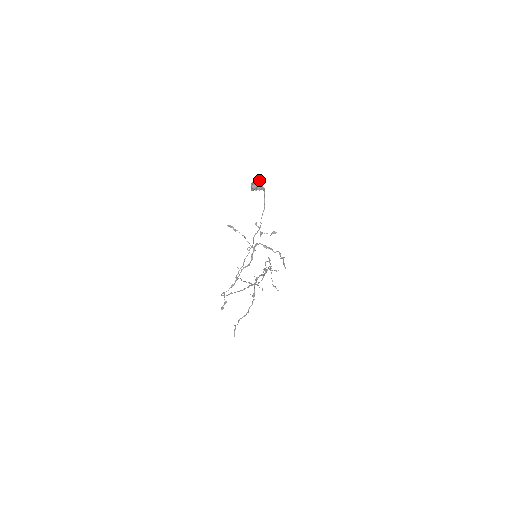
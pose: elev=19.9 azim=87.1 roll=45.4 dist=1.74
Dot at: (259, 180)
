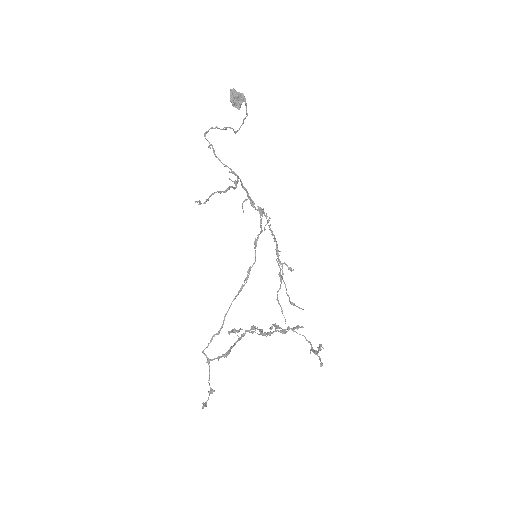
Dot at: occluded
